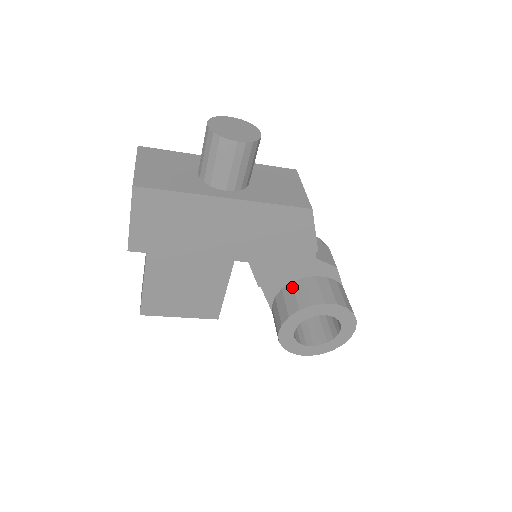
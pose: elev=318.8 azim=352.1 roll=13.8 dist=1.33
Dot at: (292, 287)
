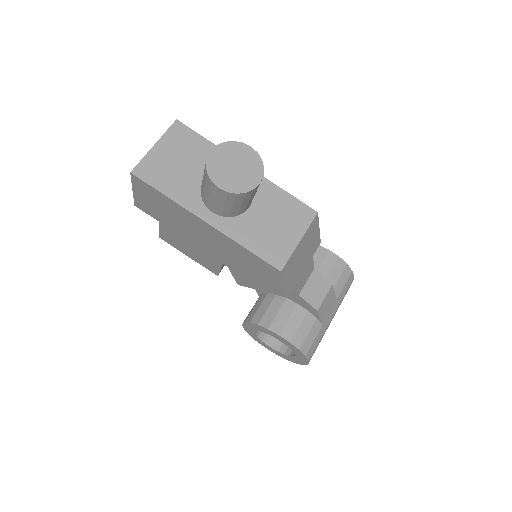
Dot at: (273, 299)
